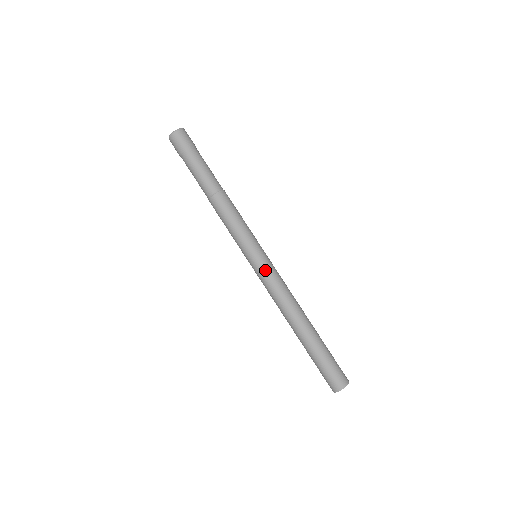
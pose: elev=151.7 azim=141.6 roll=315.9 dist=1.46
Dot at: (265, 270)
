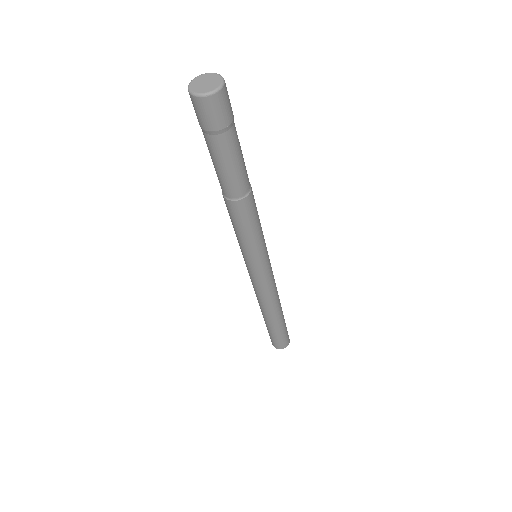
Dot at: (255, 278)
